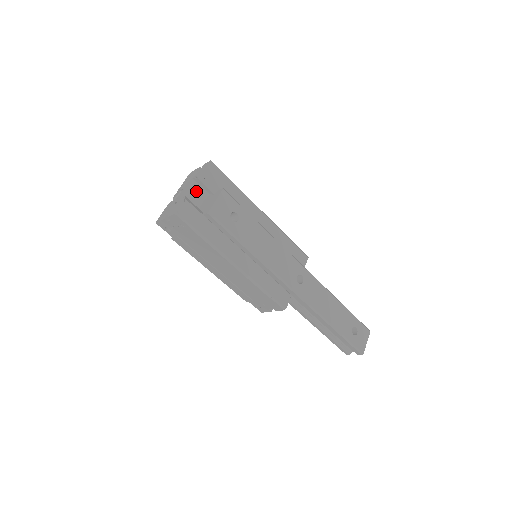
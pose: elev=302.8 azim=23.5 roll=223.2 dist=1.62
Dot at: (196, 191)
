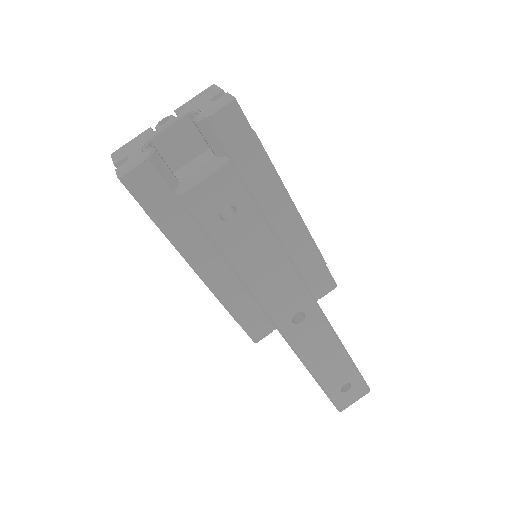
Dot at: (197, 131)
